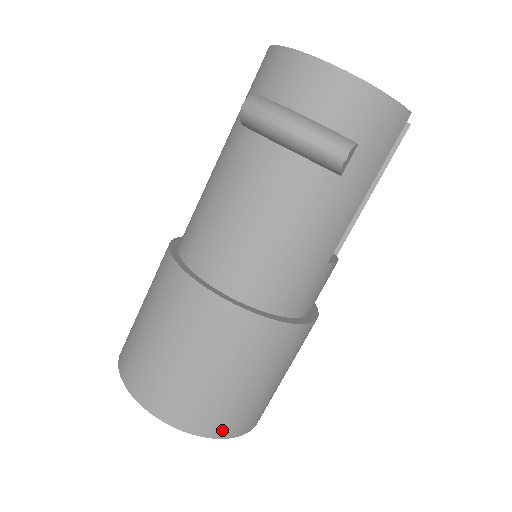
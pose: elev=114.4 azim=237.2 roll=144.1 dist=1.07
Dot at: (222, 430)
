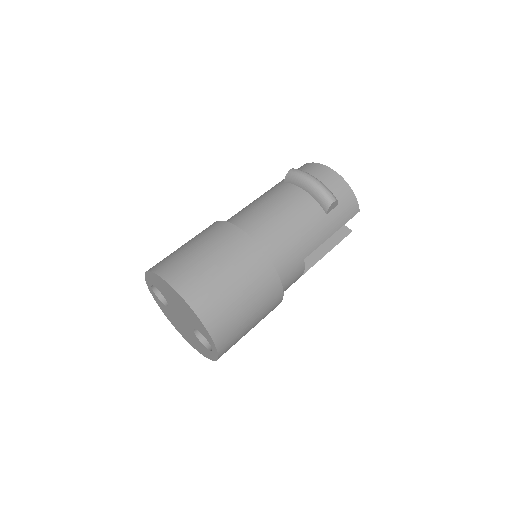
Dot at: (211, 322)
